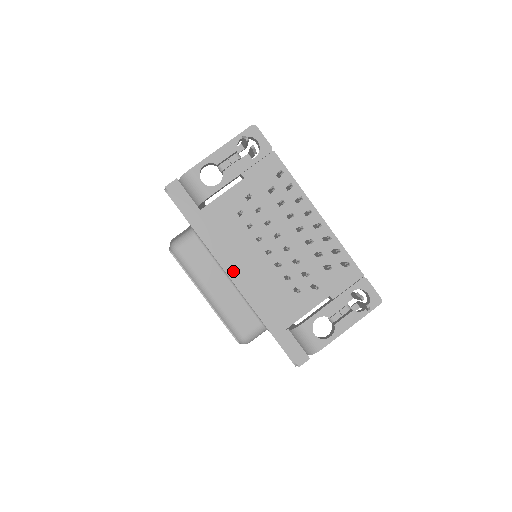
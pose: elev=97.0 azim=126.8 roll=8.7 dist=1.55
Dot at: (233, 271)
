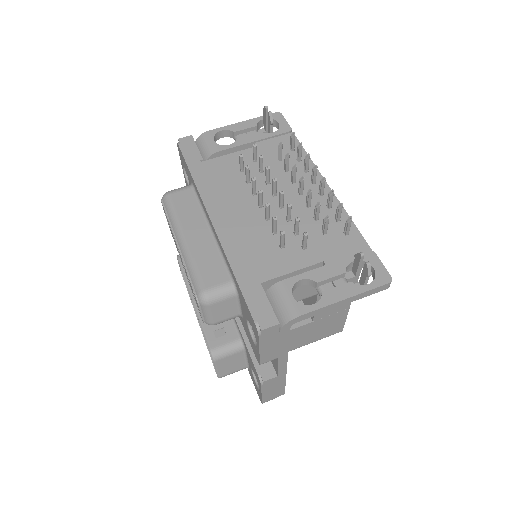
Dot at: (216, 213)
